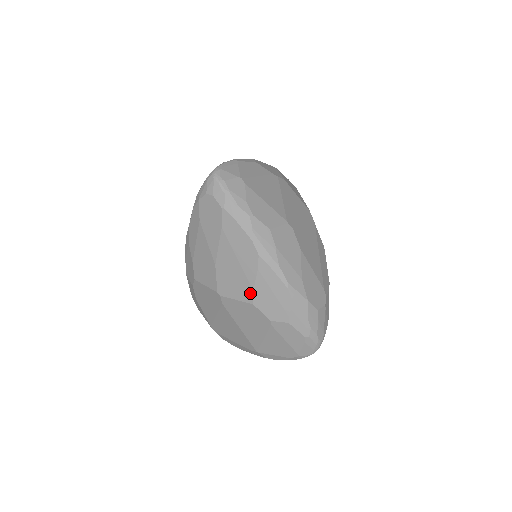
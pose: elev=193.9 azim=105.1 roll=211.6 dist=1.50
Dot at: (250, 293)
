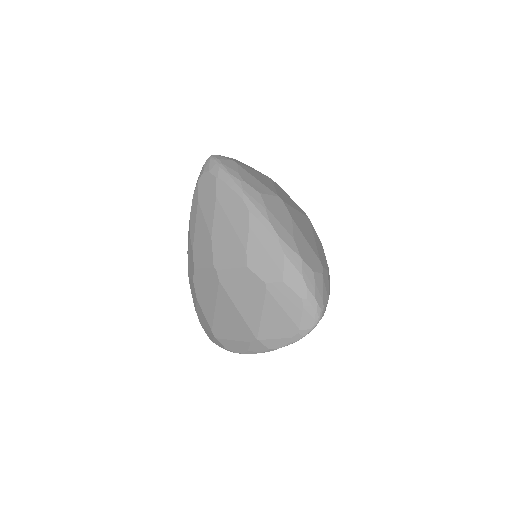
Dot at: (243, 255)
